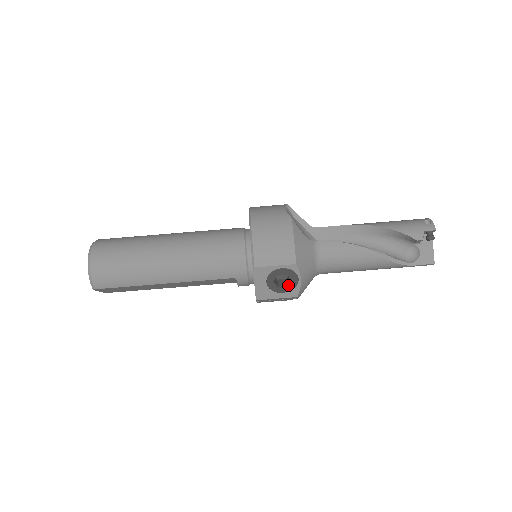
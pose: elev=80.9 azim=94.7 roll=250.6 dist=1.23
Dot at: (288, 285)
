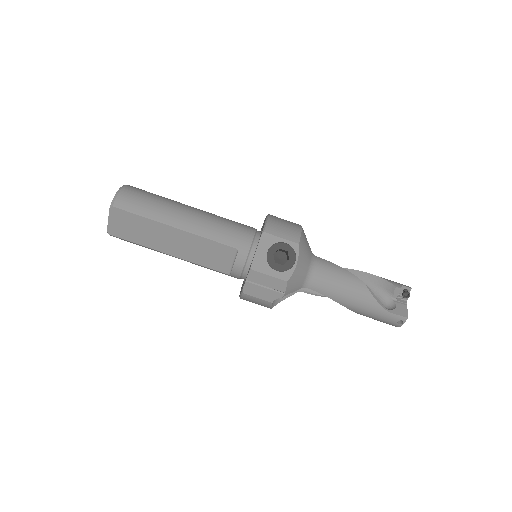
Dot at: (284, 264)
